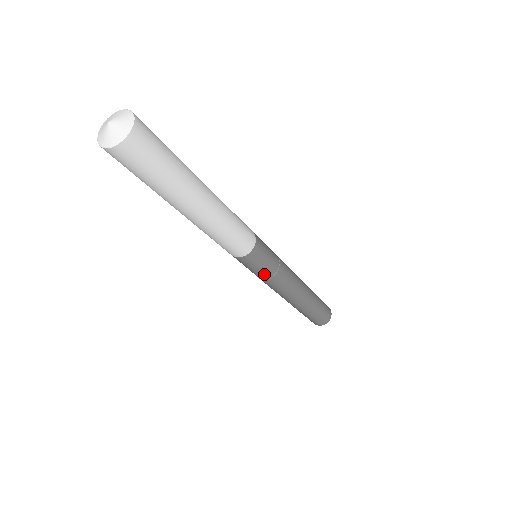
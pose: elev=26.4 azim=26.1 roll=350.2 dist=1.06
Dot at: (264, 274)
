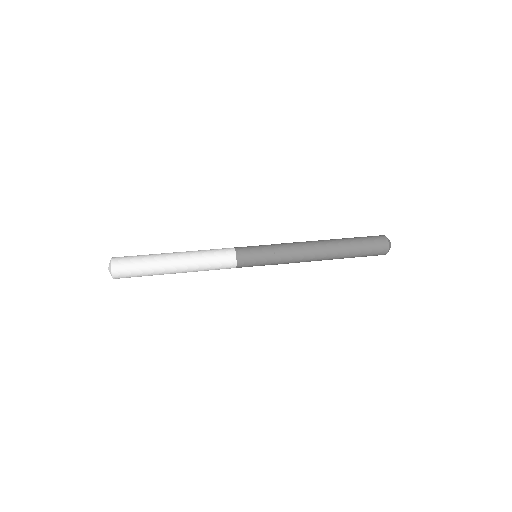
Dot at: (267, 264)
